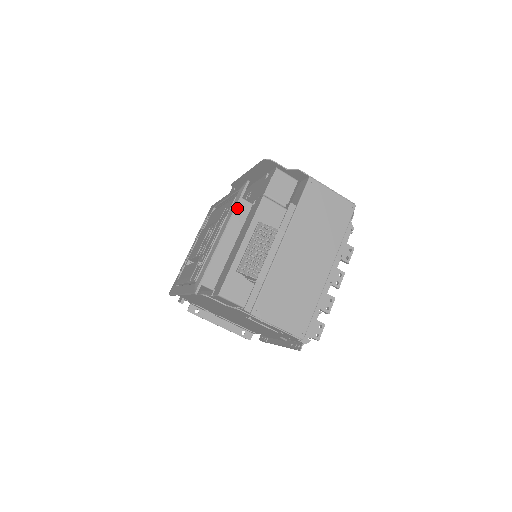
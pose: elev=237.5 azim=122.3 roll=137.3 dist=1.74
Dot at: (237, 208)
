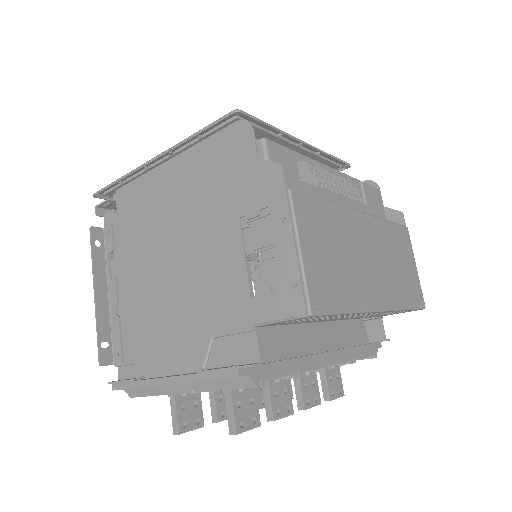
Dot at: occluded
